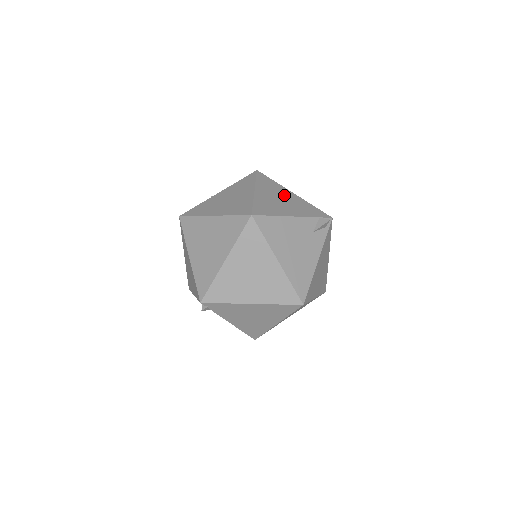
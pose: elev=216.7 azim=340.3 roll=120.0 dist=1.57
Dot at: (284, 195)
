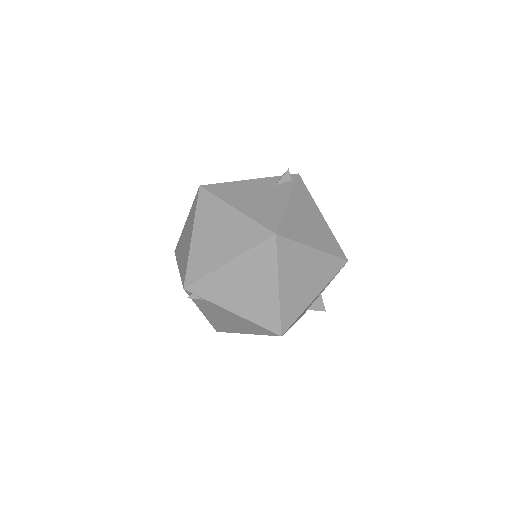
Dot at: occluded
